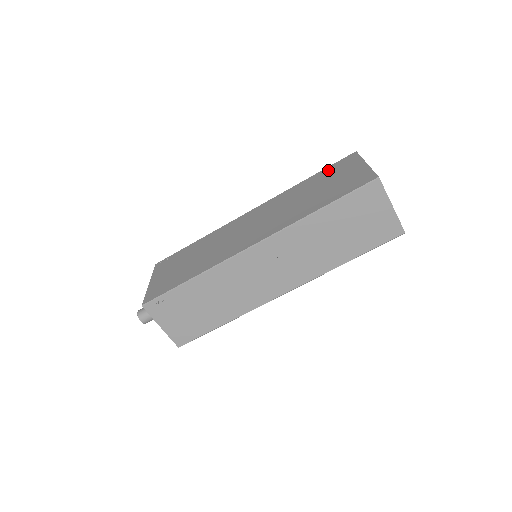
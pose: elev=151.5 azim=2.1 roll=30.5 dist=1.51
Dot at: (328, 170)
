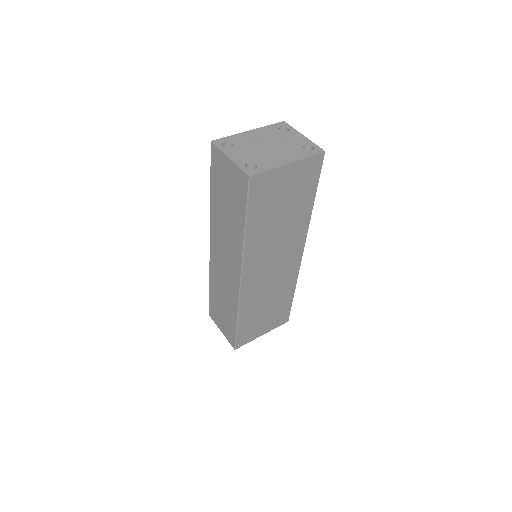
Dot at: occluded
